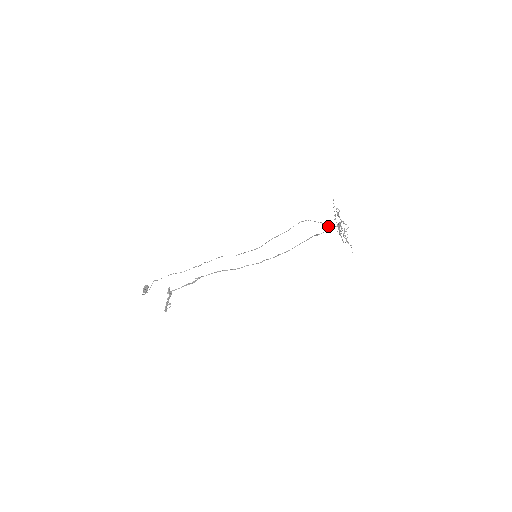
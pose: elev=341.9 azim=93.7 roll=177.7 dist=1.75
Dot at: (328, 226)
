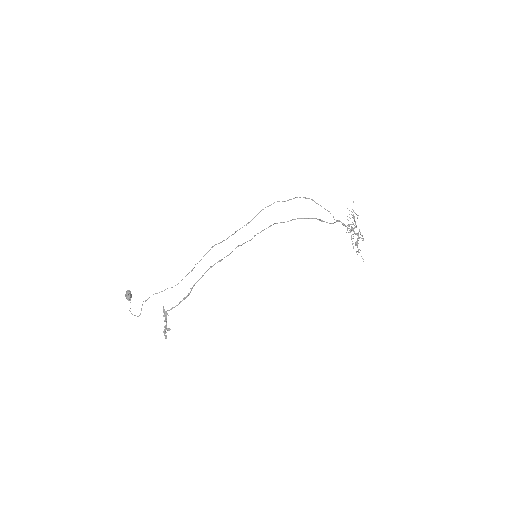
Dot at: occluded
